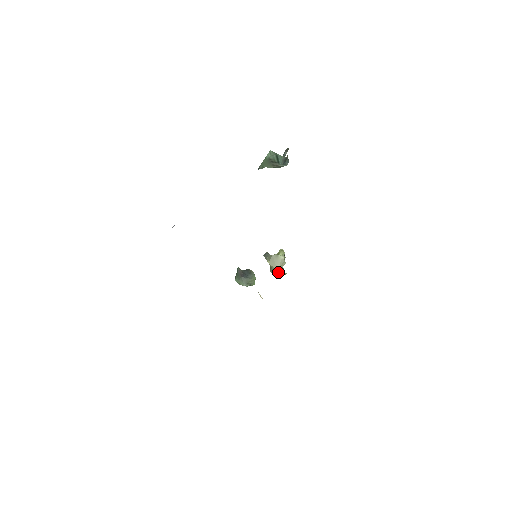
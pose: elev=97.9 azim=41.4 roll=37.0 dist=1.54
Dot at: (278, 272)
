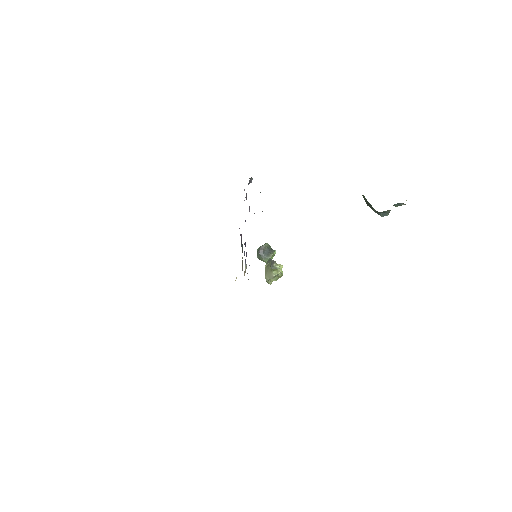
Dot at: (266, 278)
